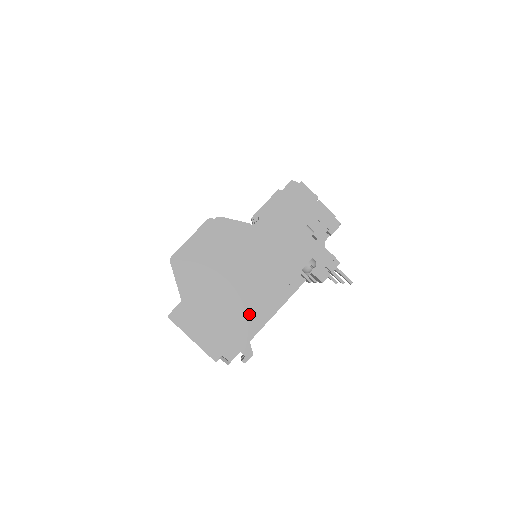
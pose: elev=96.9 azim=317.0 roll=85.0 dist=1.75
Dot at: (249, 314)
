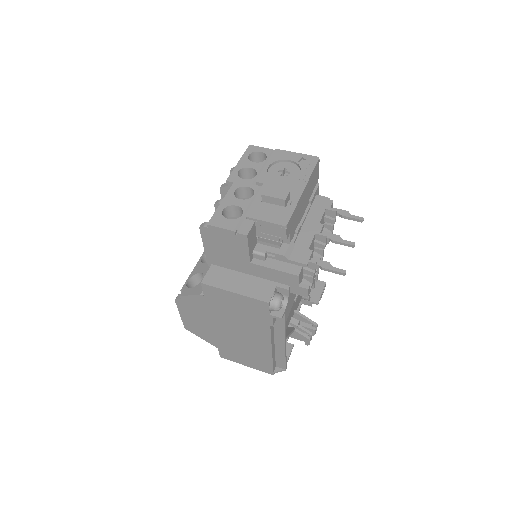
Dot at: (264, 349)
